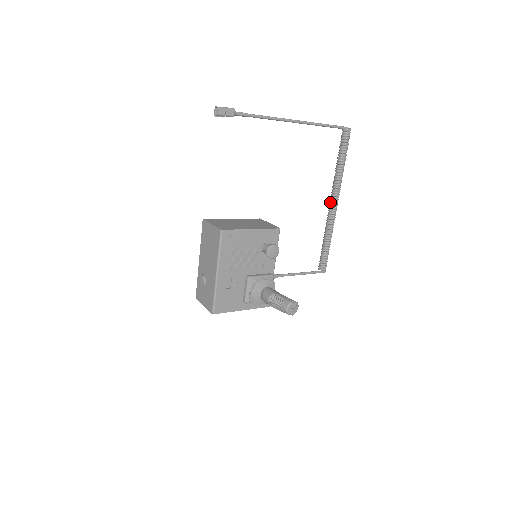
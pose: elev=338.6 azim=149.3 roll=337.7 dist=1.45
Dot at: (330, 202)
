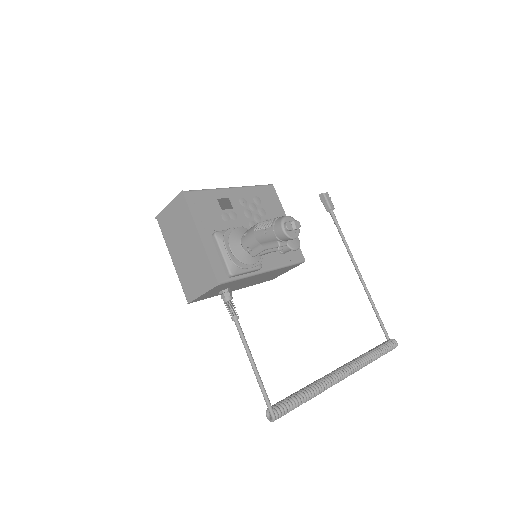
Dot at: (339, 367)
